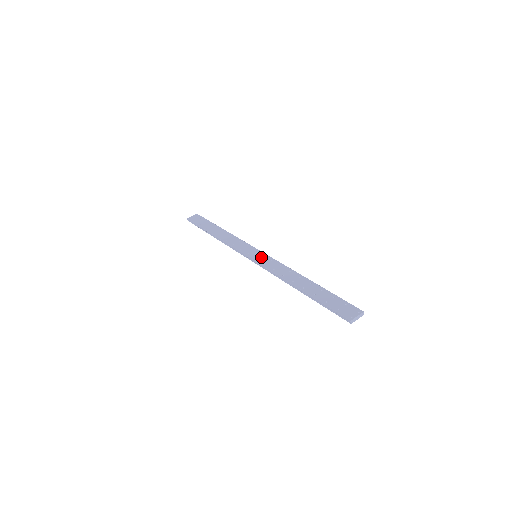
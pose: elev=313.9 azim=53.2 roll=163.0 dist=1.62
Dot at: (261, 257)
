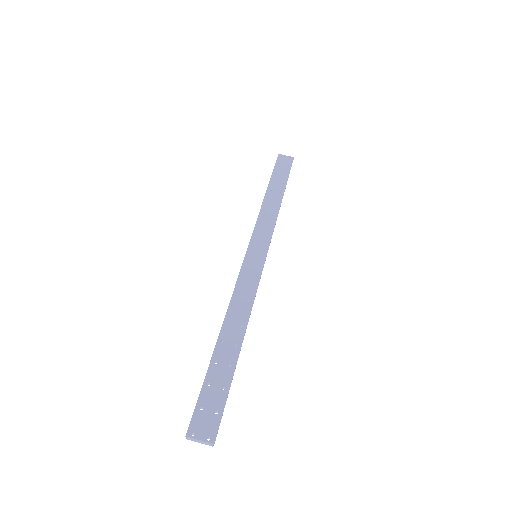
Dot at: (255, 262)
